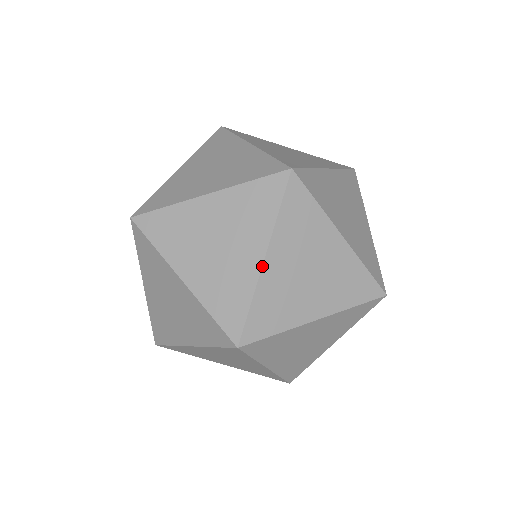
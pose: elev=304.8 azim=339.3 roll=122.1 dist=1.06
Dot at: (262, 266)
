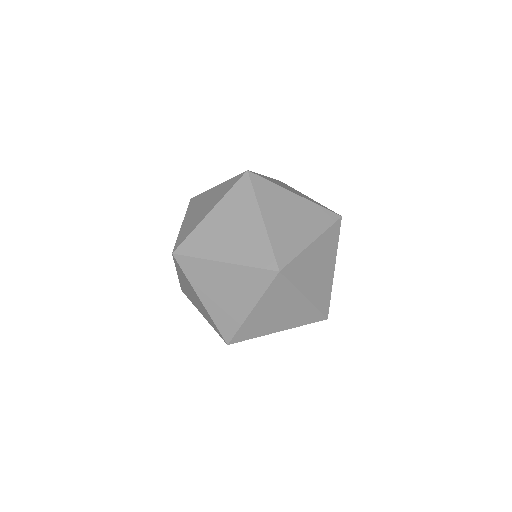
Dot at: (310, 244)
